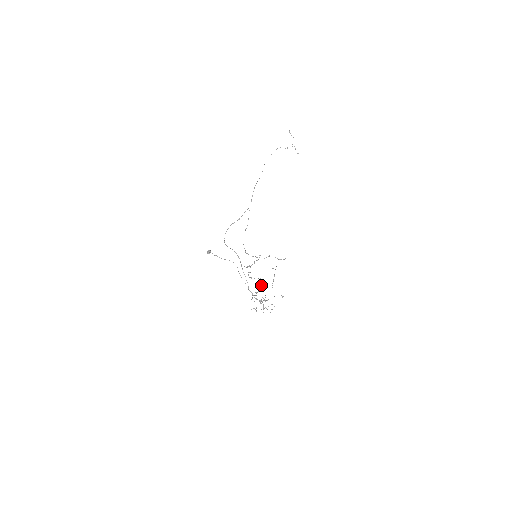
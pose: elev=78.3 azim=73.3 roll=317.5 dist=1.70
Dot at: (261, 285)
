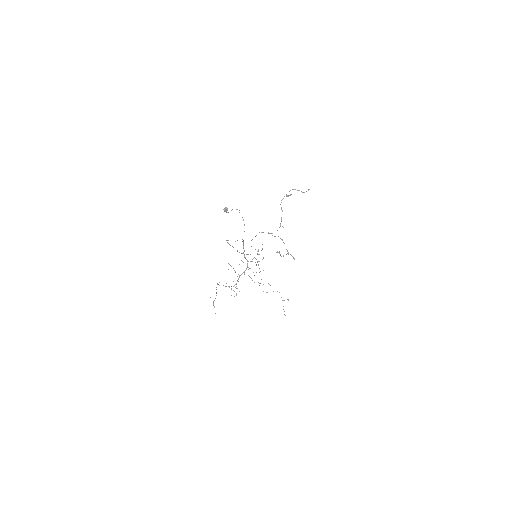
Dot at: (215, 313)
